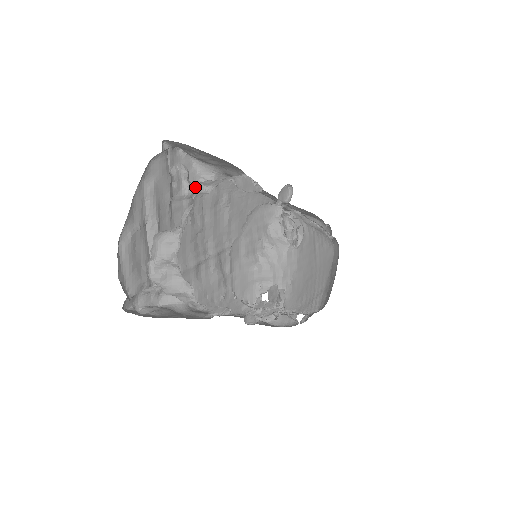
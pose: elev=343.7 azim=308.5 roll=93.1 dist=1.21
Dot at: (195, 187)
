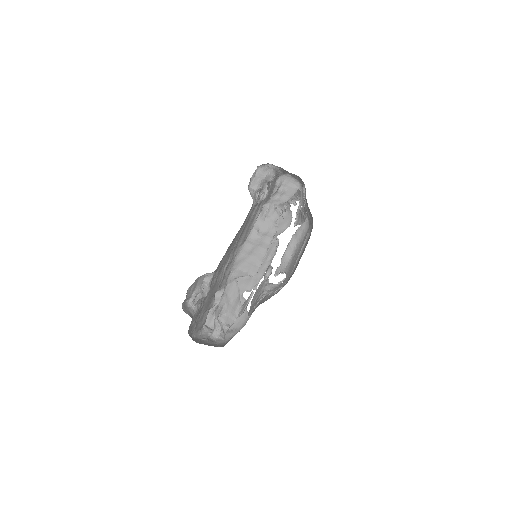
Dot at: (208, 286)
